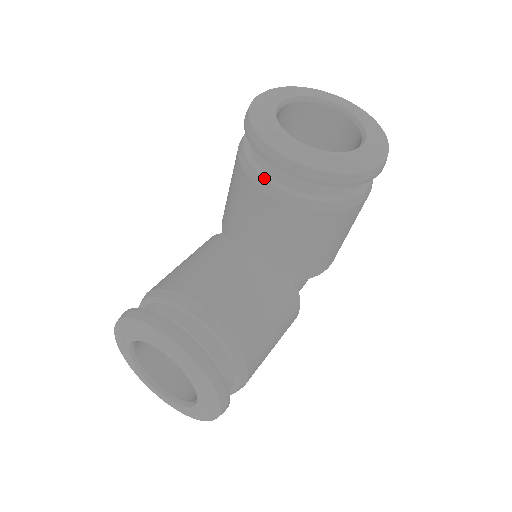
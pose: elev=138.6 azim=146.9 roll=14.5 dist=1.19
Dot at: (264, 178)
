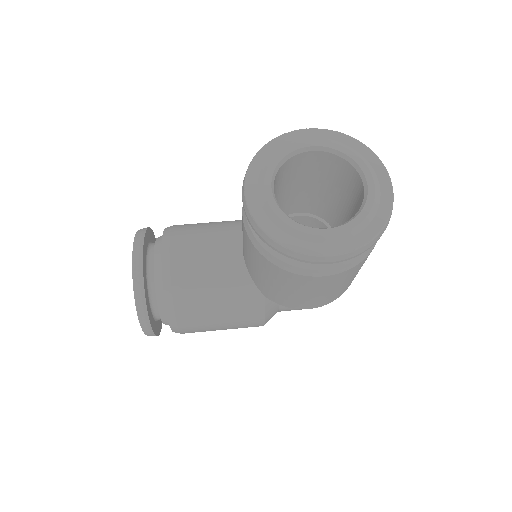
Dot at: occluded
